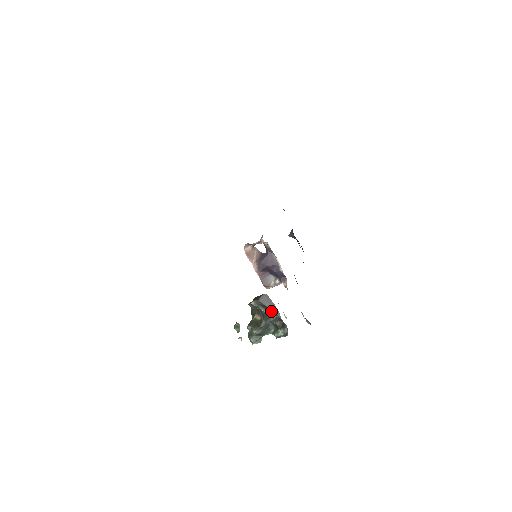
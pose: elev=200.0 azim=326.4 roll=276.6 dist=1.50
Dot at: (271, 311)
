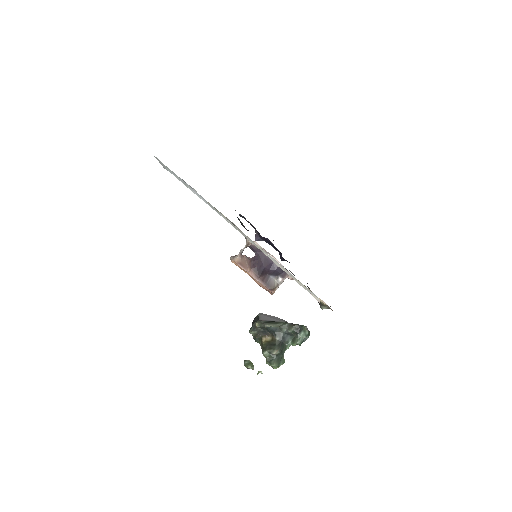
Dot at: (279, 322)
